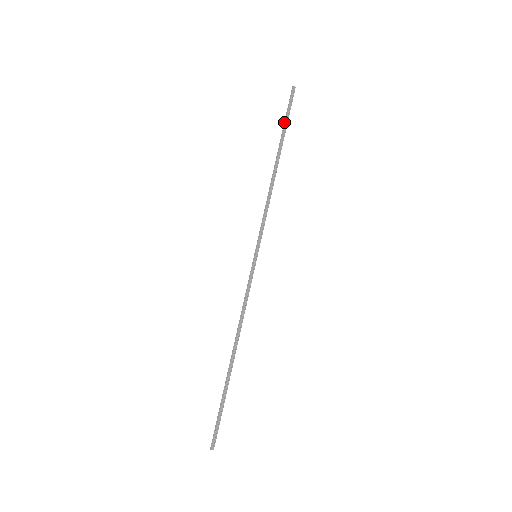
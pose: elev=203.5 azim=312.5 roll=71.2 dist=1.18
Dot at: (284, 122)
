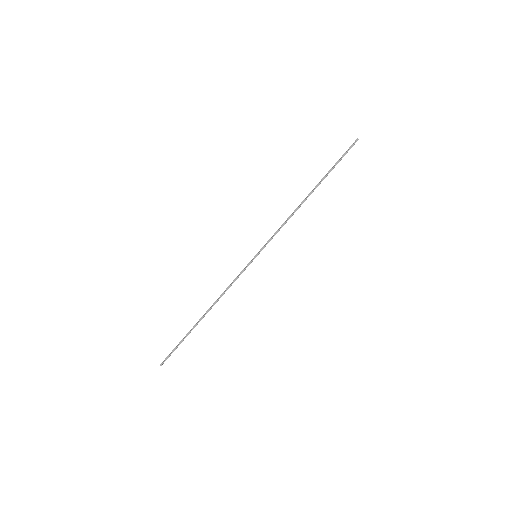
Dot at: (334, 165)
